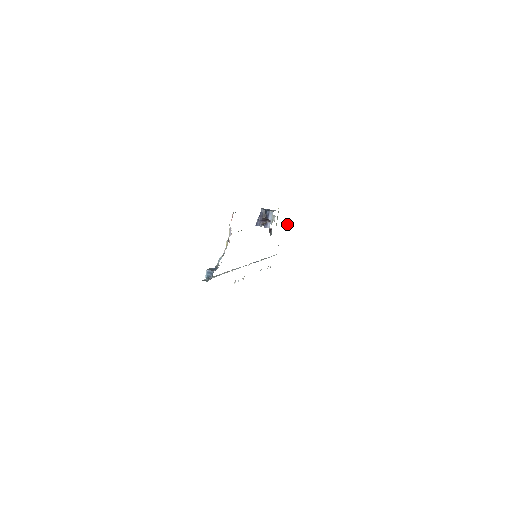
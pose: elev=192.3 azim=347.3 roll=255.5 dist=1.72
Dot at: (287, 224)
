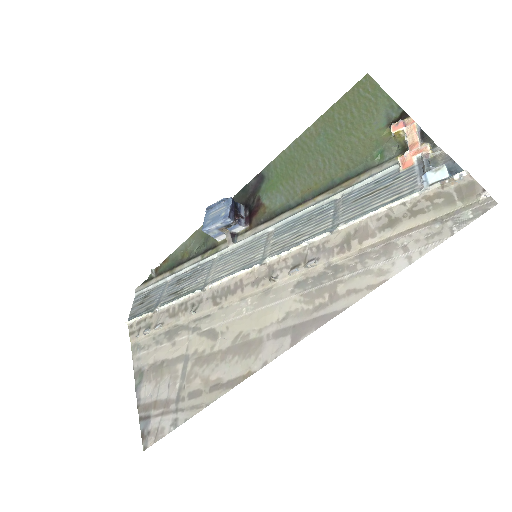
Dot at: (152, 270)
